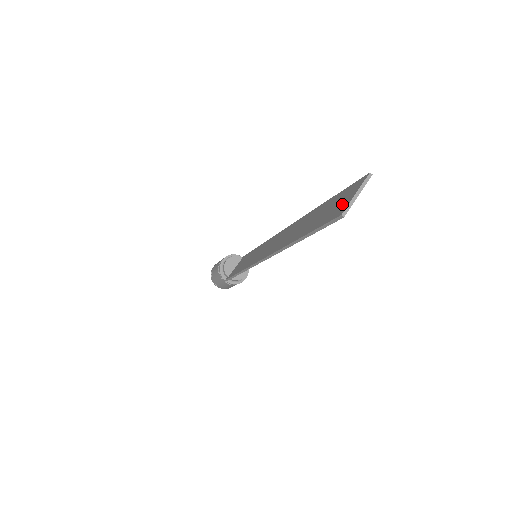
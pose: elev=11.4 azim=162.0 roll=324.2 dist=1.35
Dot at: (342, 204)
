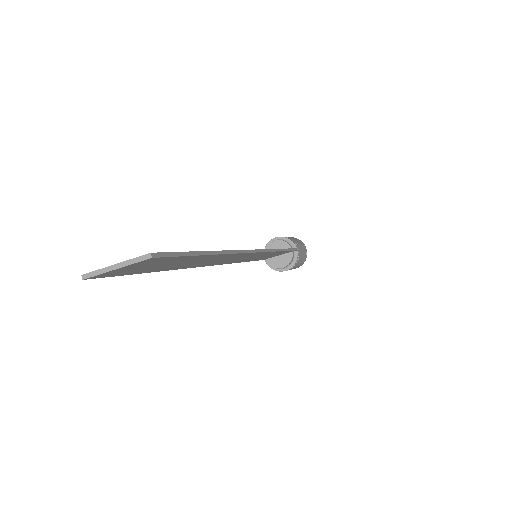
Dot at: occluded
